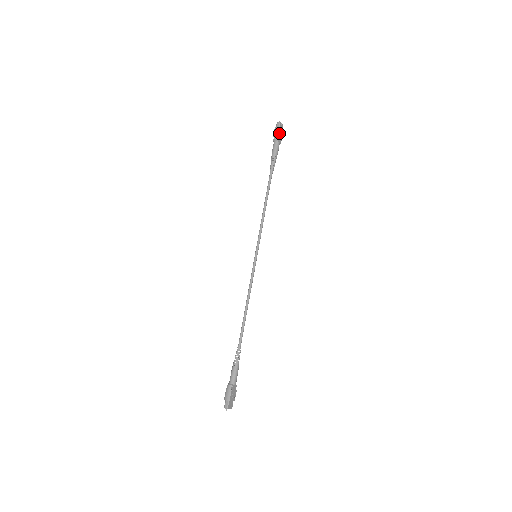
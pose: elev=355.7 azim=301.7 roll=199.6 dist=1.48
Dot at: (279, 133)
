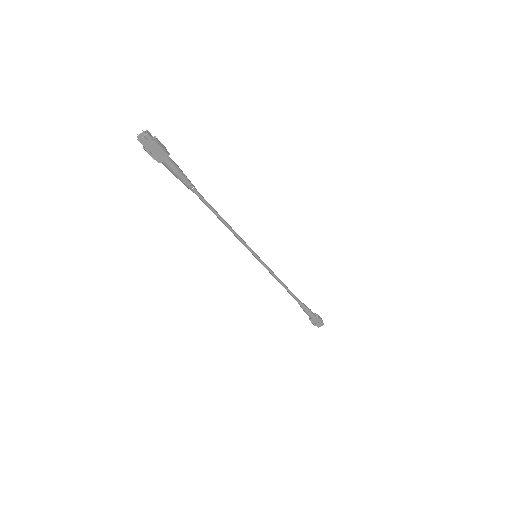
Dot at: (151, 154)
